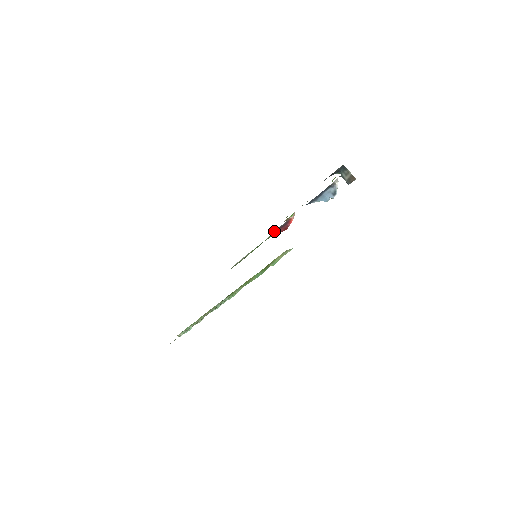
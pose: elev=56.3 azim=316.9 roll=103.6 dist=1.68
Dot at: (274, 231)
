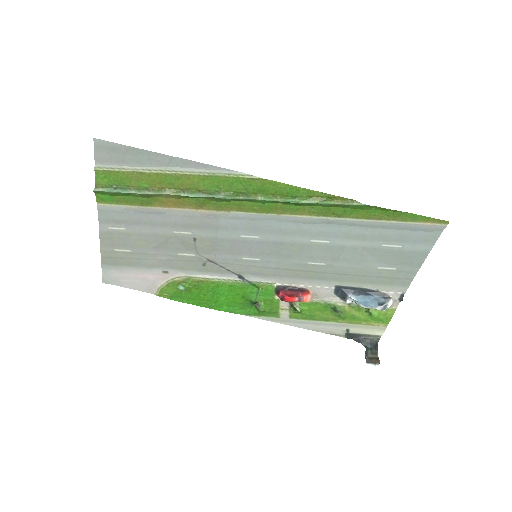
Dot at: (280, 285)
